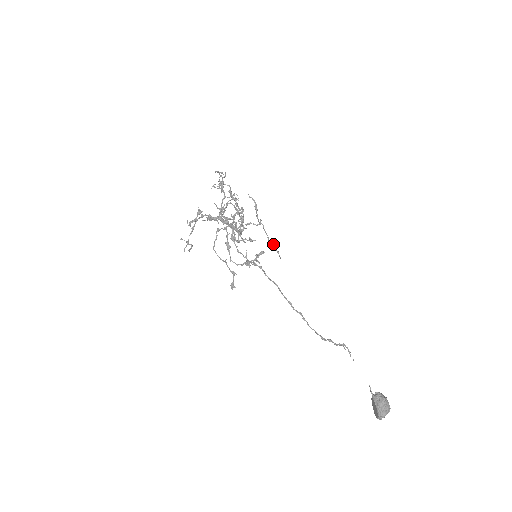
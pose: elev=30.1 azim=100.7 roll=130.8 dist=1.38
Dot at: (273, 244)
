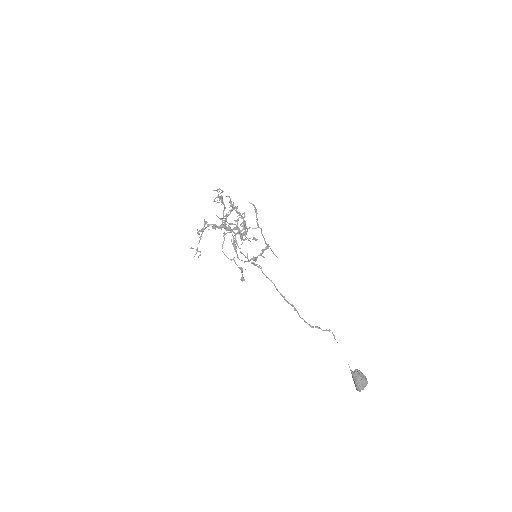
Dot at: occluded
